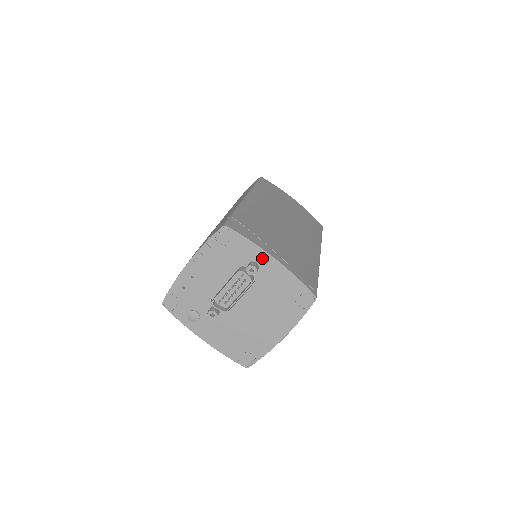
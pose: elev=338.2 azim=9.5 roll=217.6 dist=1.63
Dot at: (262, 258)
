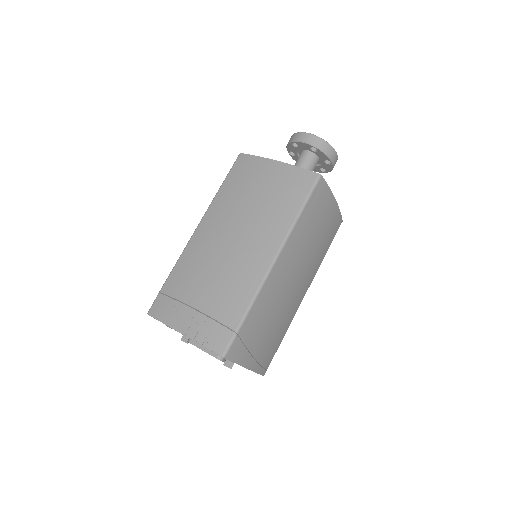
Dot at: occluded
